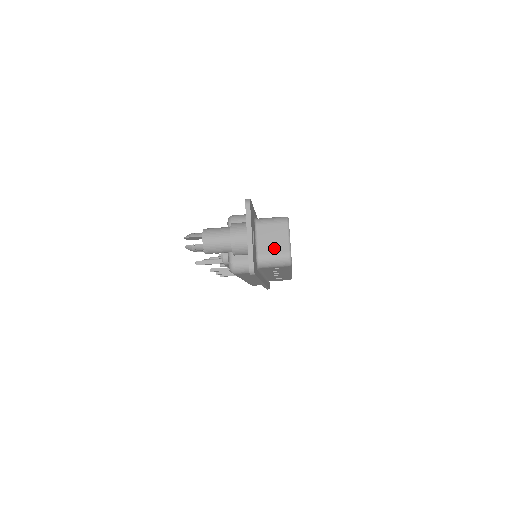
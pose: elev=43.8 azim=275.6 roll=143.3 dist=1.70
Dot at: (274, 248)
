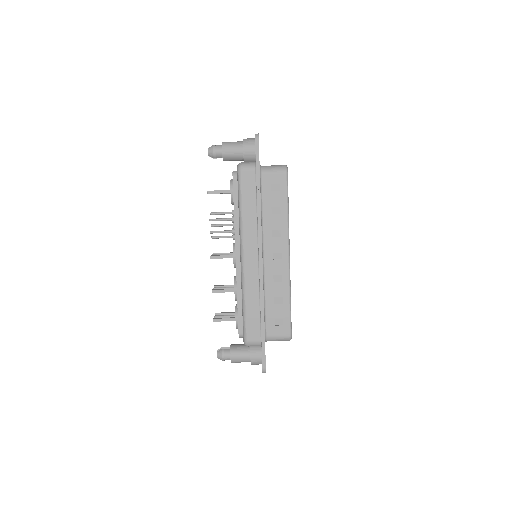
Dot at: occluded
